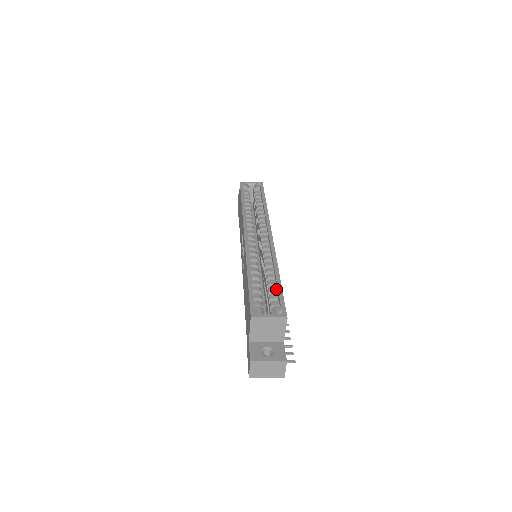
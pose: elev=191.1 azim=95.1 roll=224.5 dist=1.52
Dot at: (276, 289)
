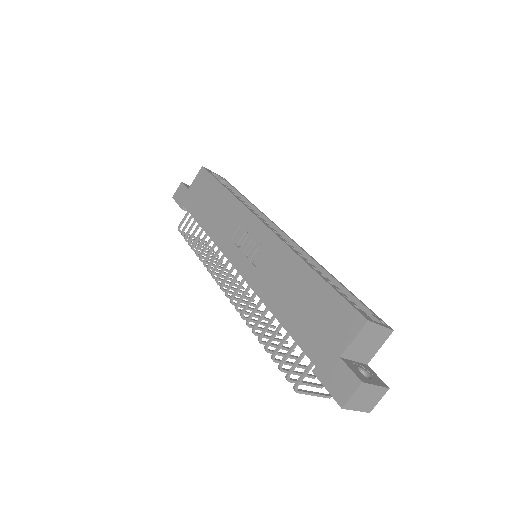
Dot at: (347, 296)
